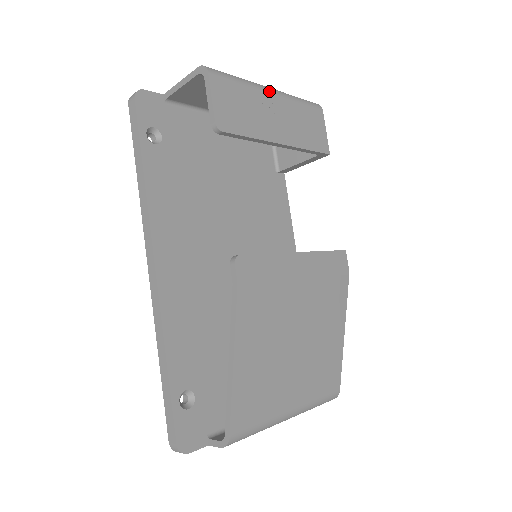
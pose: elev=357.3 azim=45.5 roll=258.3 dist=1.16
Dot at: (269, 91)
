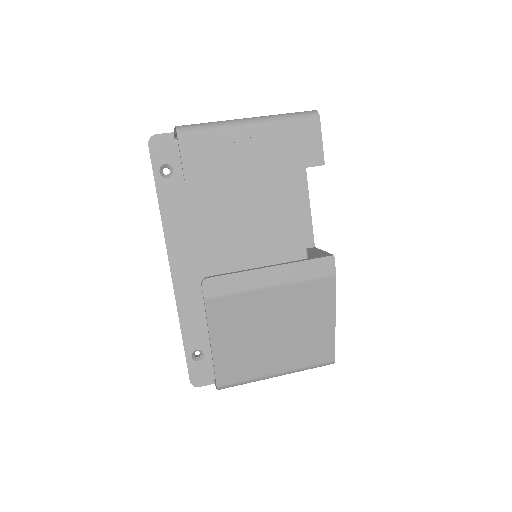
Dot at: (246, 126)
